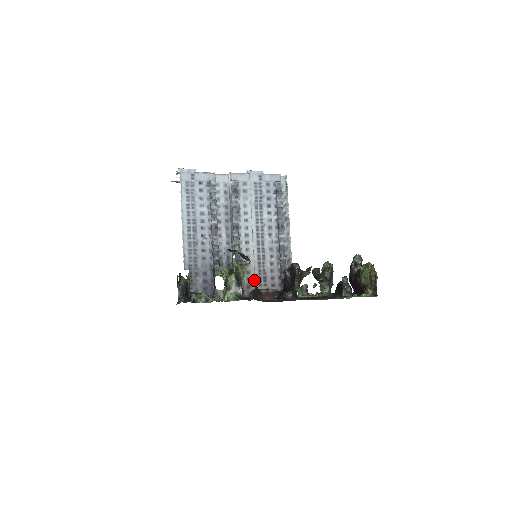
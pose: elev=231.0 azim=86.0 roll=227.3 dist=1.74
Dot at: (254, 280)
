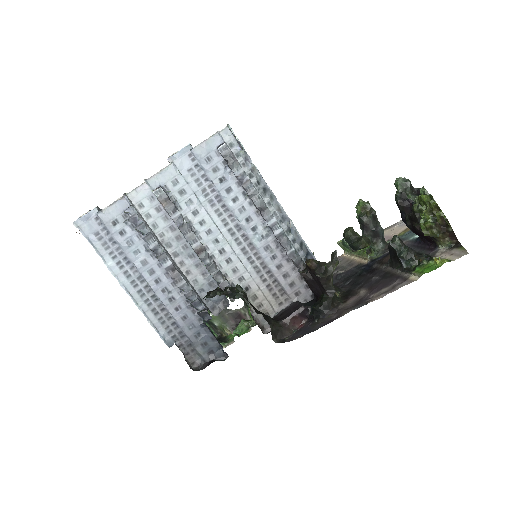
Dot at: (268, 303)
